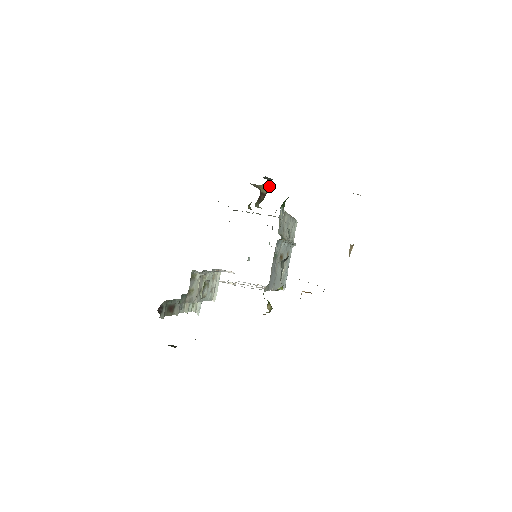
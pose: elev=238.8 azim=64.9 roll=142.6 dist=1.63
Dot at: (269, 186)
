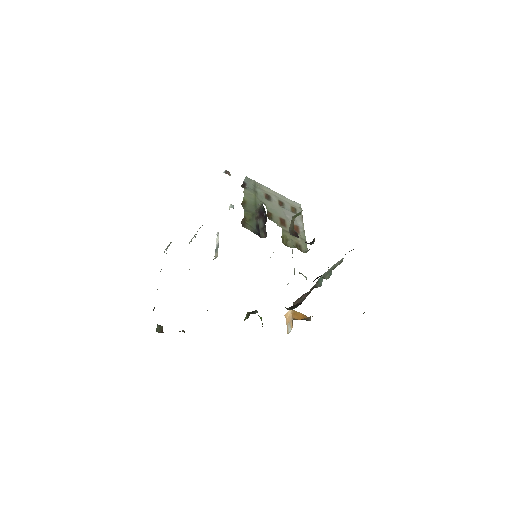
Dot at: occluded
